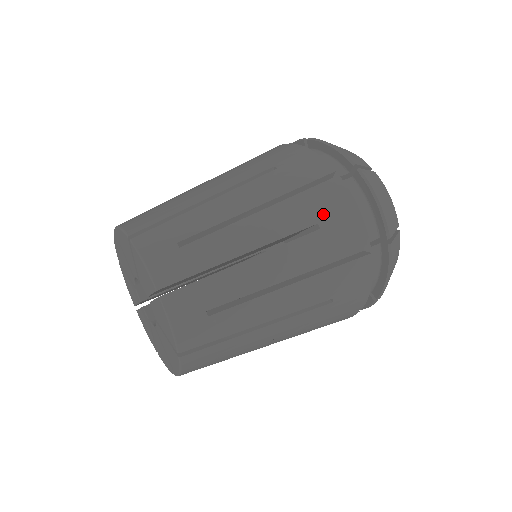
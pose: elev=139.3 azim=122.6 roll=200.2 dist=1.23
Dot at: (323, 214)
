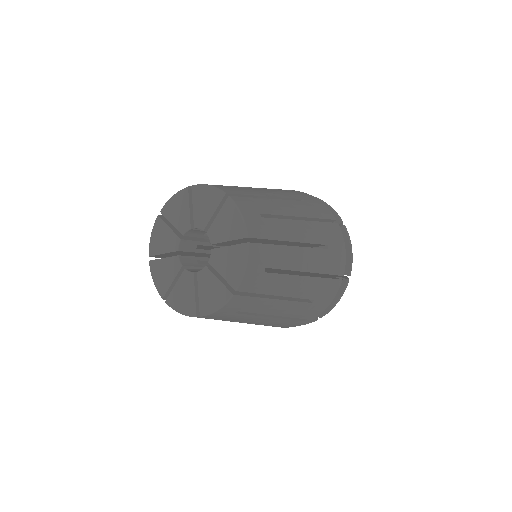
Dot at: (303, 197)
